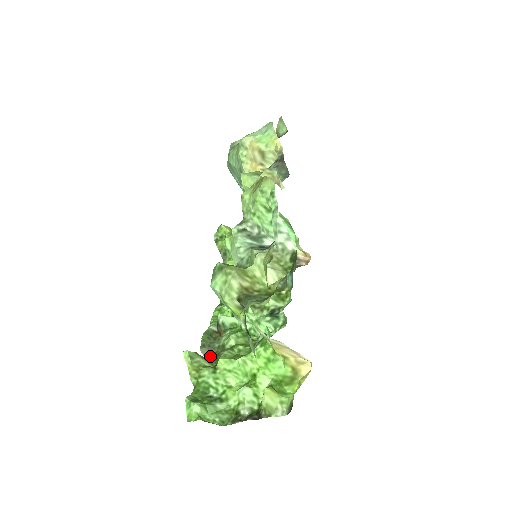
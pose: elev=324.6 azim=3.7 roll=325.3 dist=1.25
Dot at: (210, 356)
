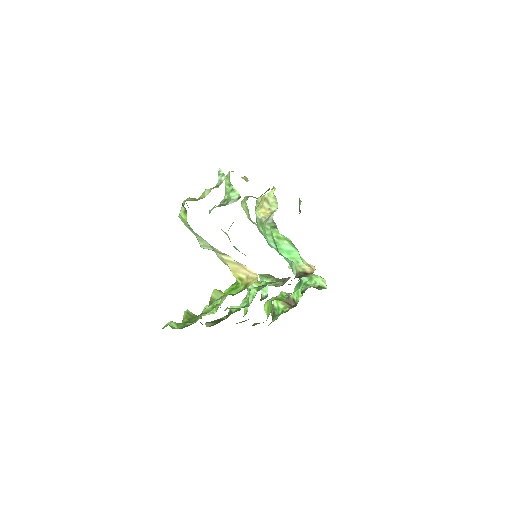
Dot at: occluded
